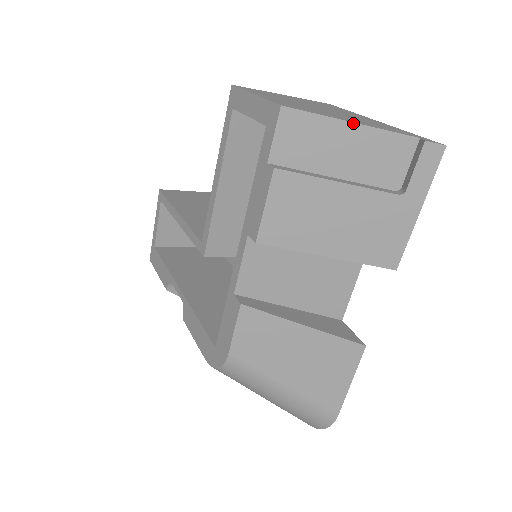
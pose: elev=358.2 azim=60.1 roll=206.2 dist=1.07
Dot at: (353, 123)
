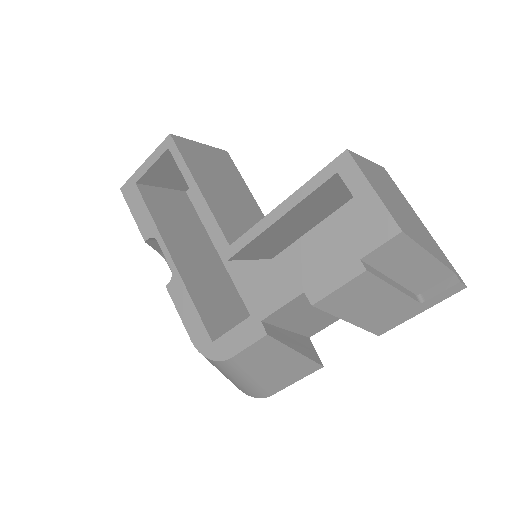
Dot at: (431, 255)
